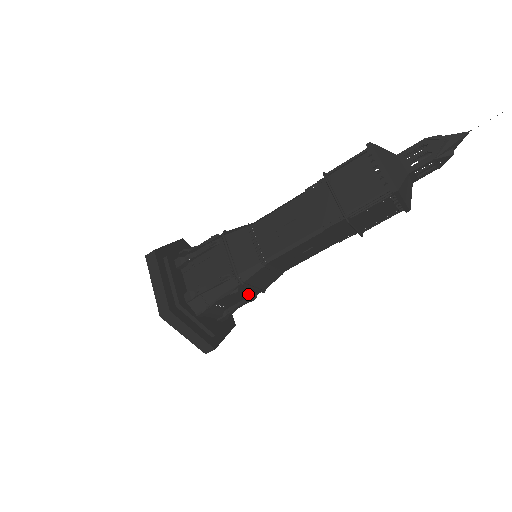
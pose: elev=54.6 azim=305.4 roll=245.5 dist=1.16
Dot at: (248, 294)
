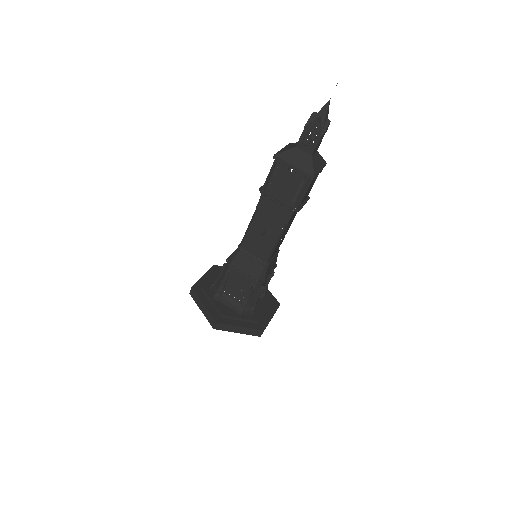
Dot at: (247, 284)
